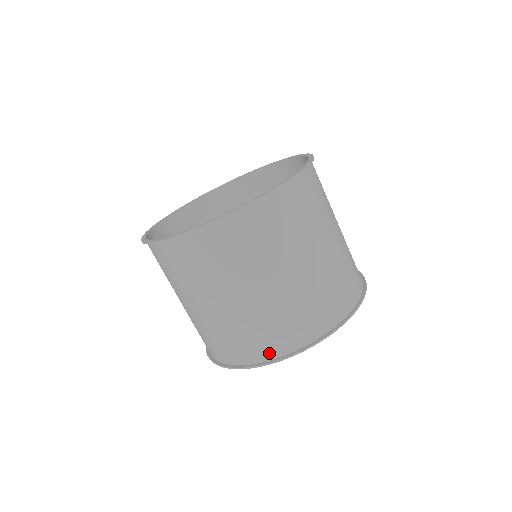
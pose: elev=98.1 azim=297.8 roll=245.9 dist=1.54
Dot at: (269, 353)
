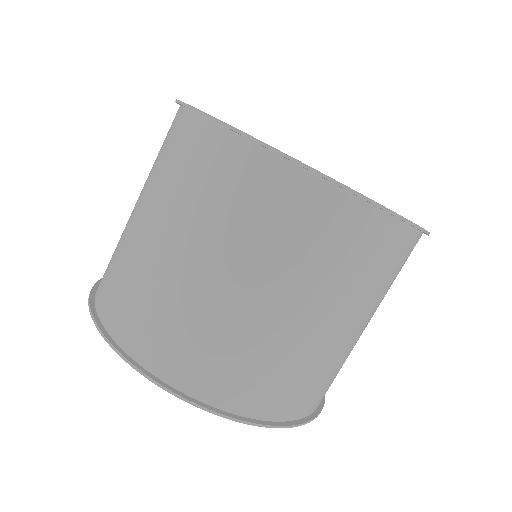
Dot at: (160, 364)
